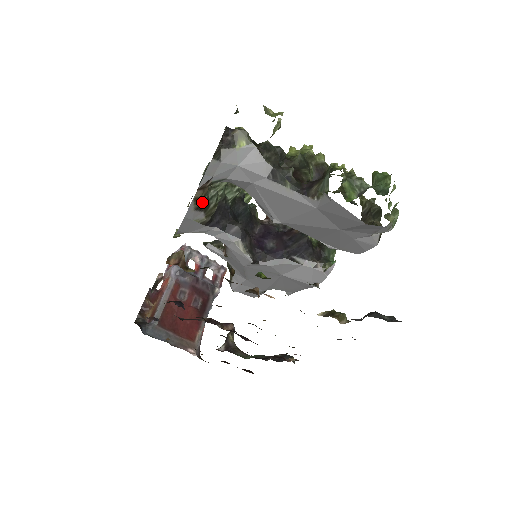
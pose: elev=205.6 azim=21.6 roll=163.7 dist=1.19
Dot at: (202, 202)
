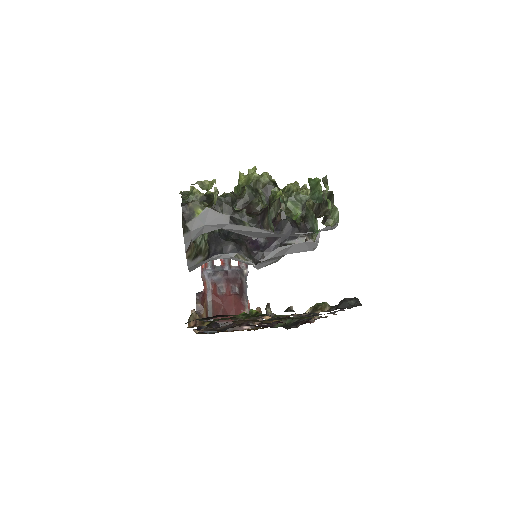
Dot at: (194, 252)
